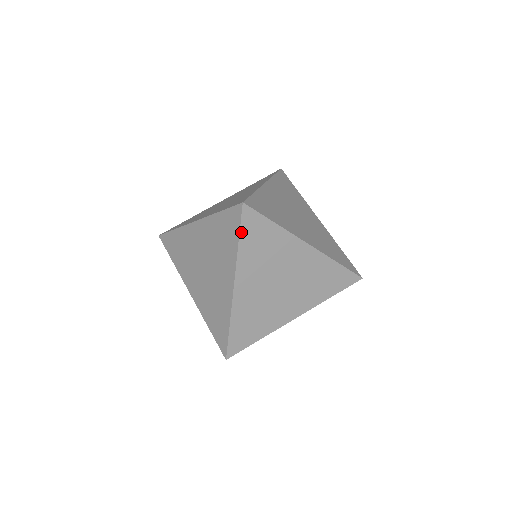
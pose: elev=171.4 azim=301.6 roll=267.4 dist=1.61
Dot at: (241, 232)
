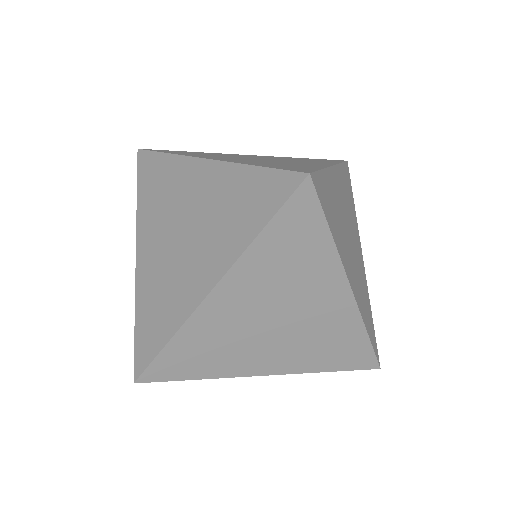
Dot at: (276, 217)
